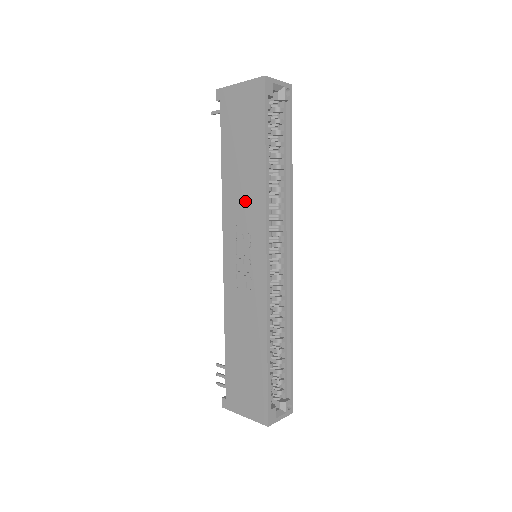
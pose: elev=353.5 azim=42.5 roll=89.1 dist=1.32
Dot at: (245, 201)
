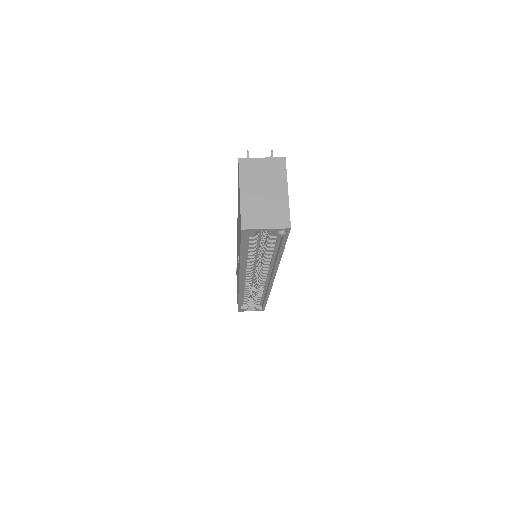
Dot at: (238, 246)
